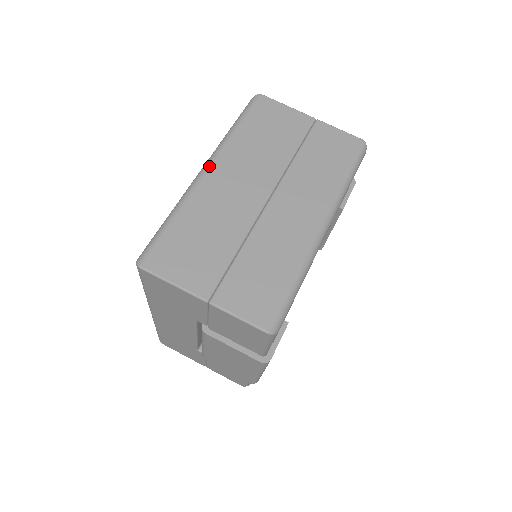
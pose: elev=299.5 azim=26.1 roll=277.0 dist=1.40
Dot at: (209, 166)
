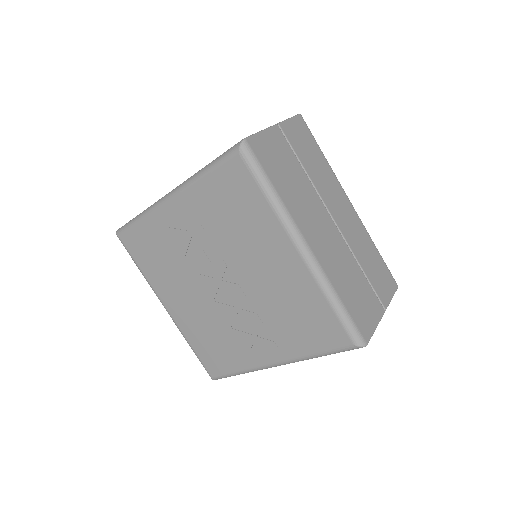
Dot at: (306, 242)
